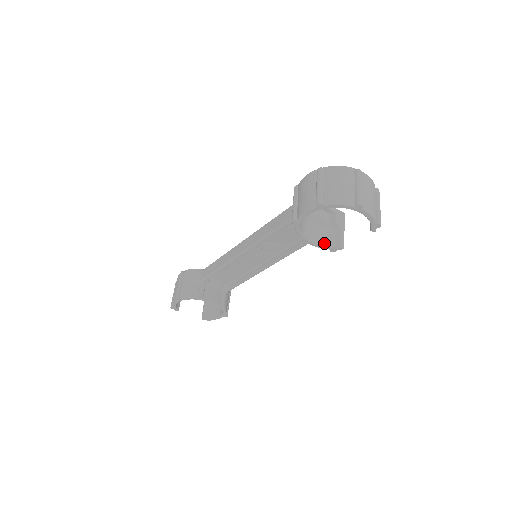
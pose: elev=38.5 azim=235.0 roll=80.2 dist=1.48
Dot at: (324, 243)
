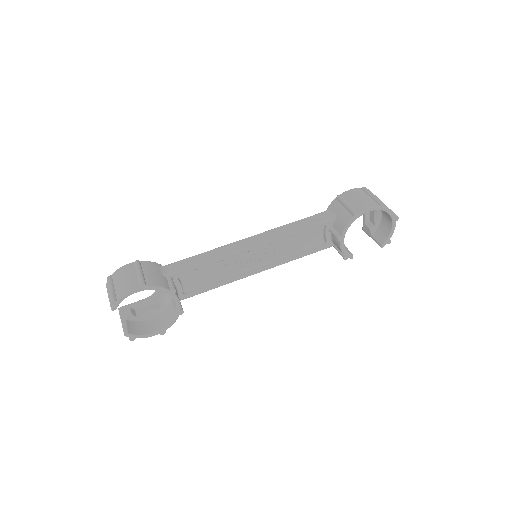
Dot at: occluded
